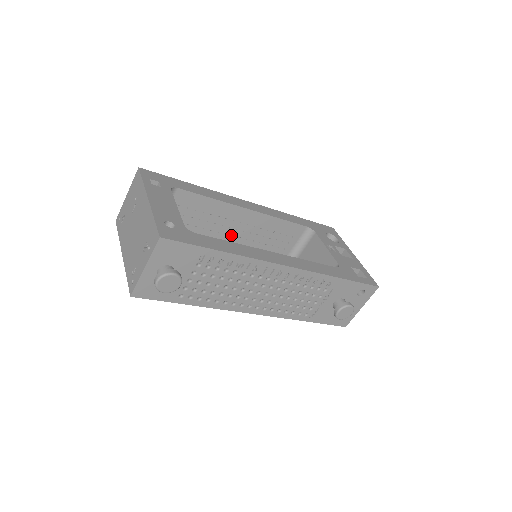
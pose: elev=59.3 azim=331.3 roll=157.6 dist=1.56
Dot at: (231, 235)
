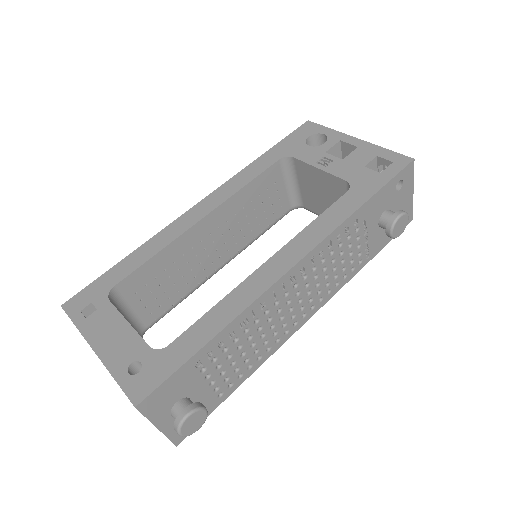
Dot at: (214, 251)
